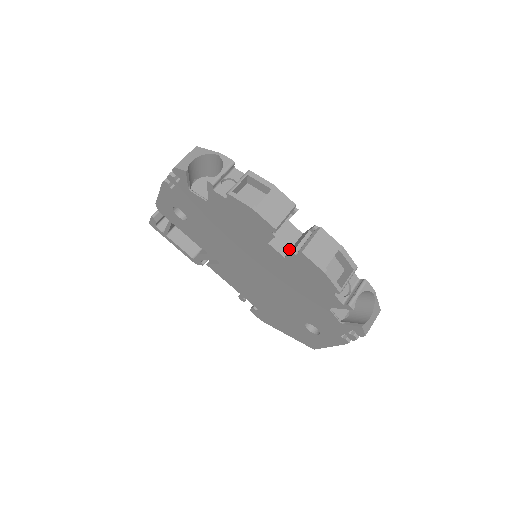
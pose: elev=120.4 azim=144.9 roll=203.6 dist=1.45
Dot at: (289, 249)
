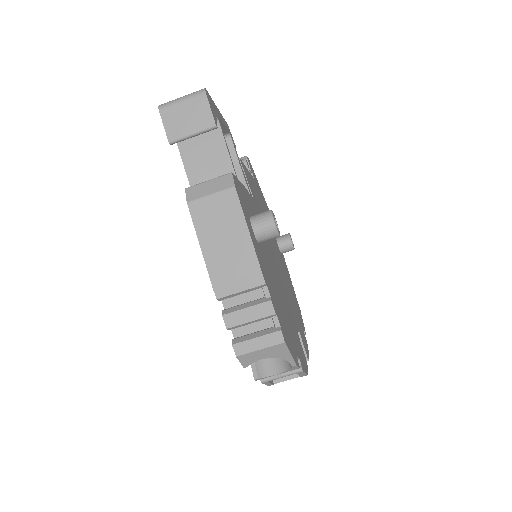
Dot at: occluded
